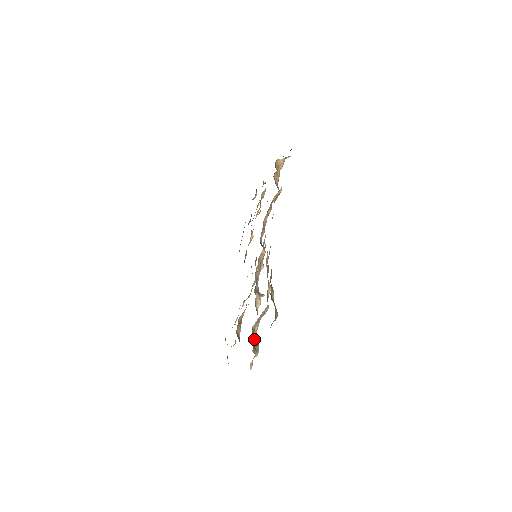
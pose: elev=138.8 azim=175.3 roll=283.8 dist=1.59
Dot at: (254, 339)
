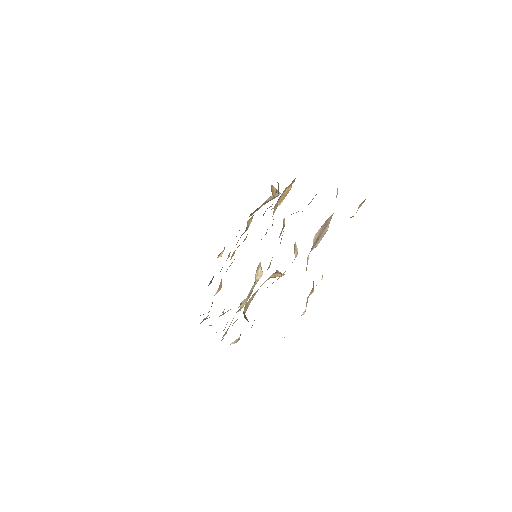
Dot at: occluded
